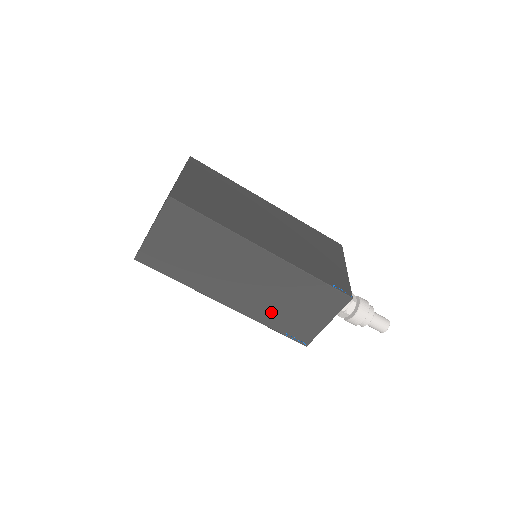
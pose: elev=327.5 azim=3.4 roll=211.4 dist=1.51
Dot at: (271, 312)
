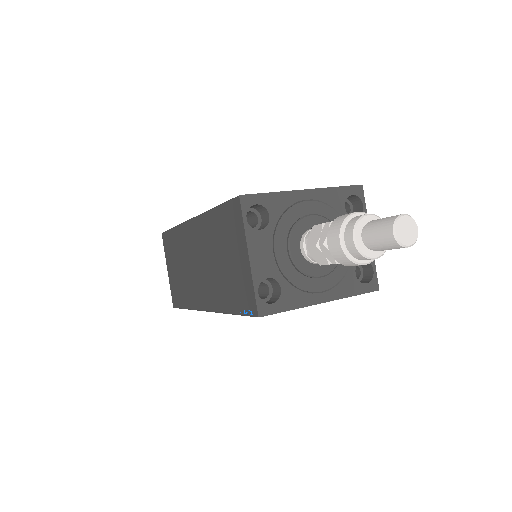
Dot at: (221, 289)
